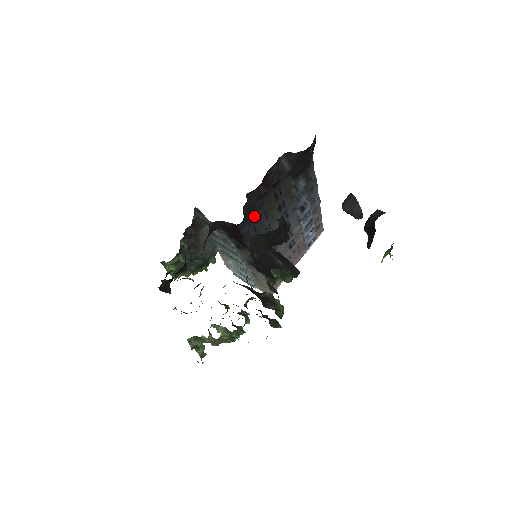
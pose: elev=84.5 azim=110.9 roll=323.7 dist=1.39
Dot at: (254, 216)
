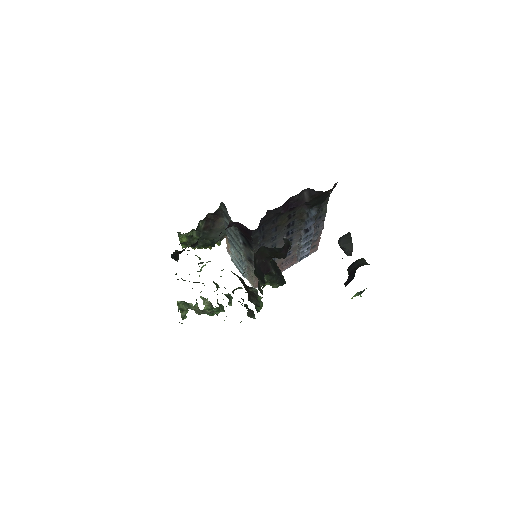
Dot at: (267, 227)
